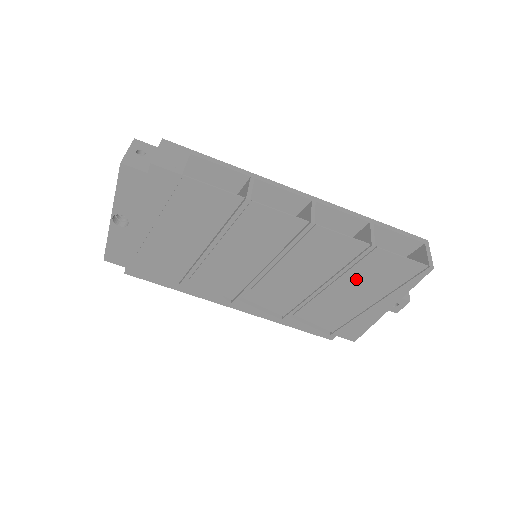
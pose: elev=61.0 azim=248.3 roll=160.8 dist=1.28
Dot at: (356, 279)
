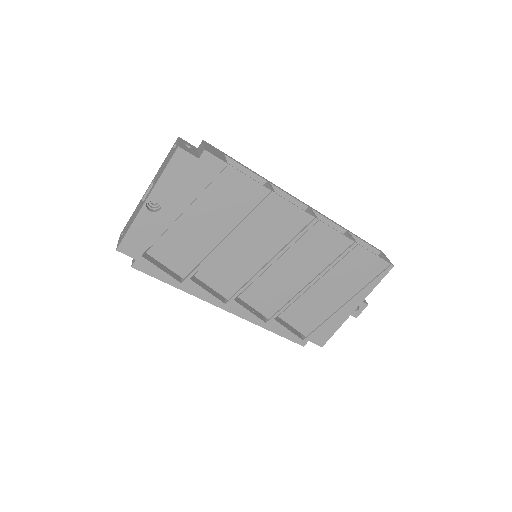
Dot at: (337, 276)
